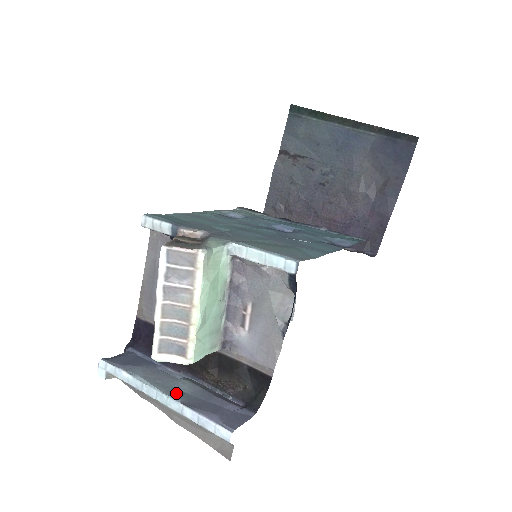
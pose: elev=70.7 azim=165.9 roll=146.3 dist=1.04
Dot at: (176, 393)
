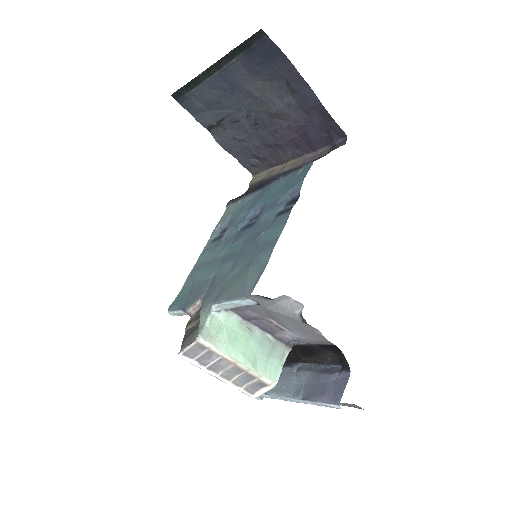
Dot at: (296, 391)
